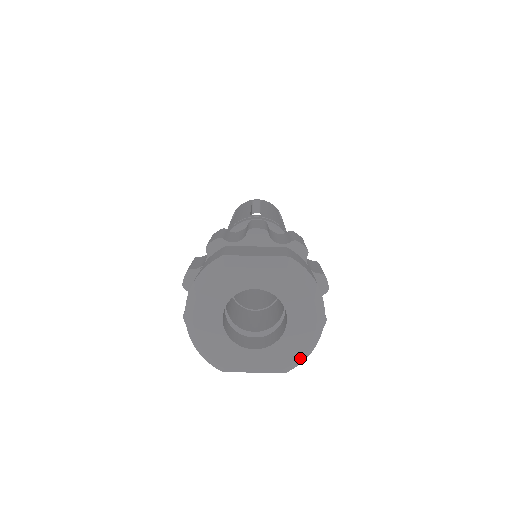
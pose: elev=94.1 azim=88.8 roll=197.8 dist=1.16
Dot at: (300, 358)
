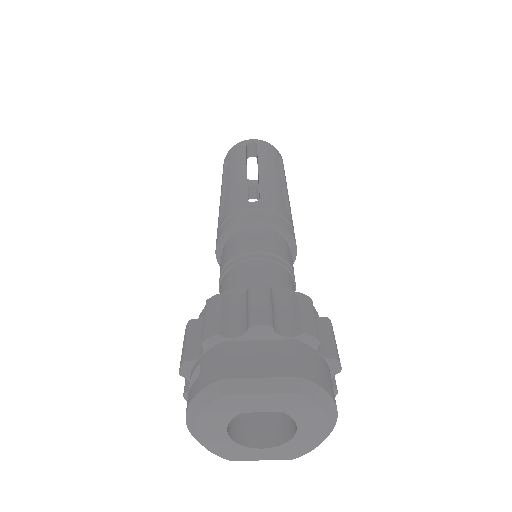
Dot at: (310, 451)
